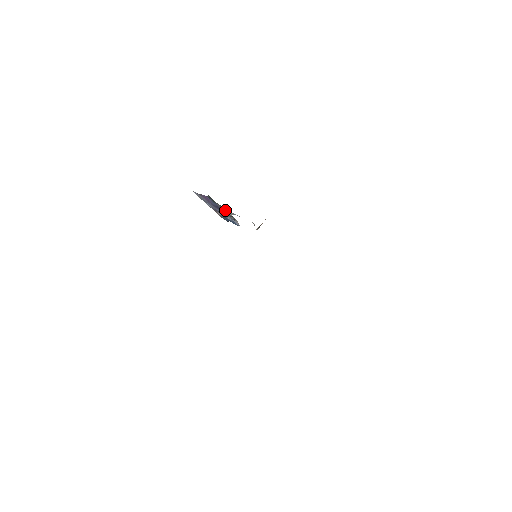
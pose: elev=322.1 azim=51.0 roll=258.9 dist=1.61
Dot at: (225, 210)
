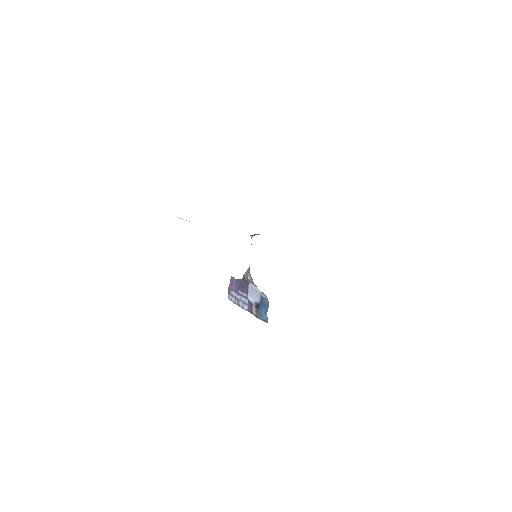
Dot at: (244, 275)
